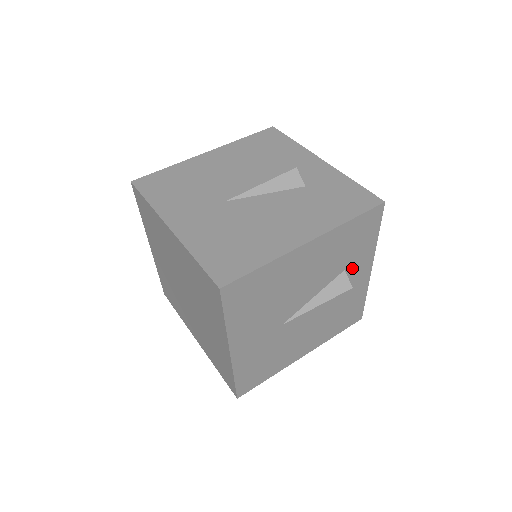
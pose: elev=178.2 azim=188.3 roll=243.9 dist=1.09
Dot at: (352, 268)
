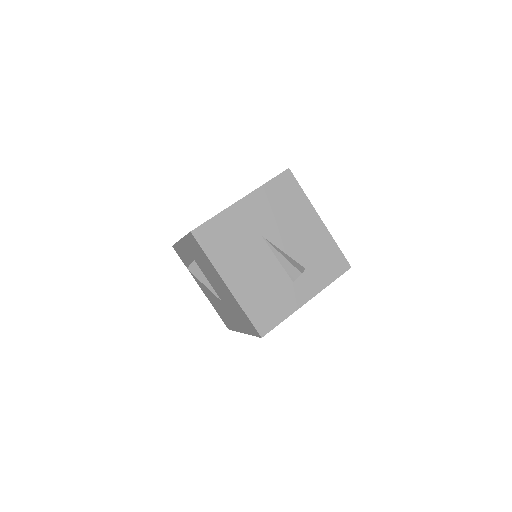
Dot at: (307, 277)
